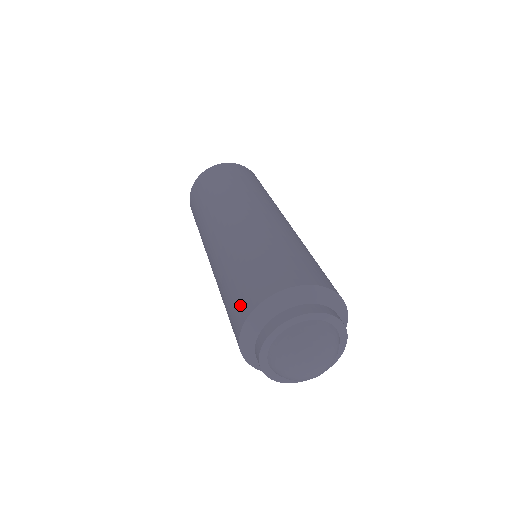
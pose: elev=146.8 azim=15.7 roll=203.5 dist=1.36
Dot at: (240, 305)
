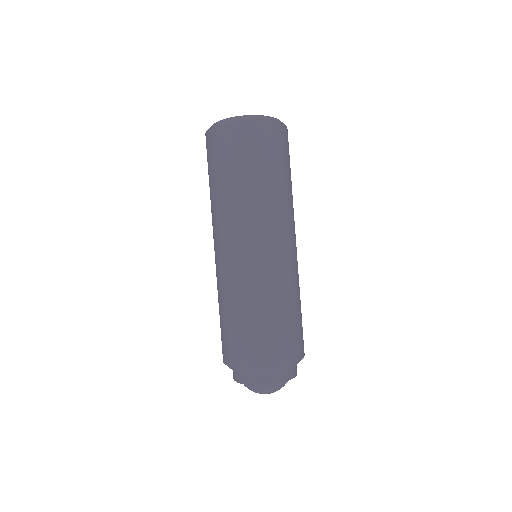
Dot at: (232, 351)
